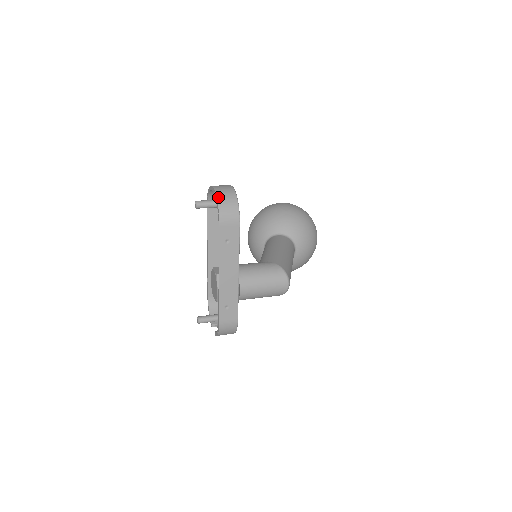
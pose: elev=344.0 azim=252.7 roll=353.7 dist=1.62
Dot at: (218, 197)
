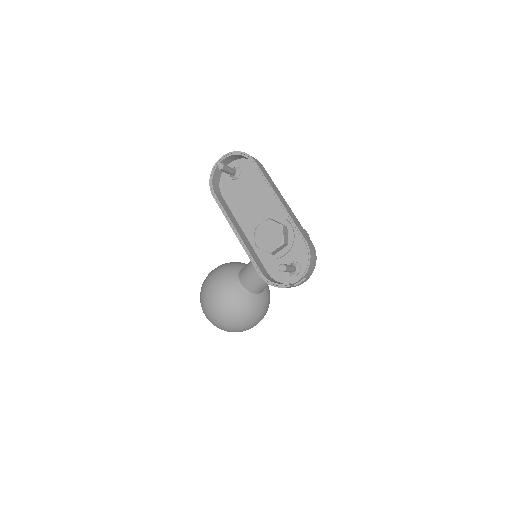
Dot at: (236, 151)
